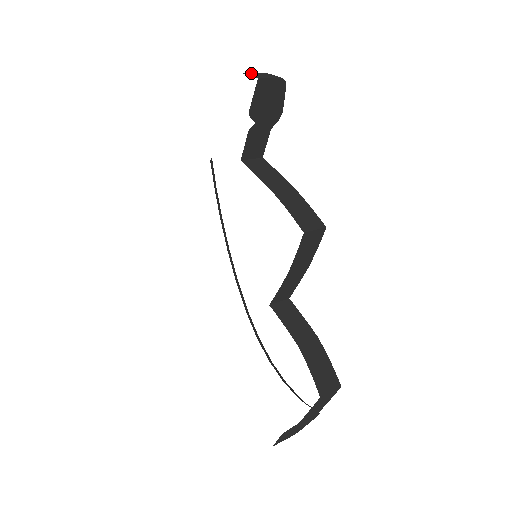
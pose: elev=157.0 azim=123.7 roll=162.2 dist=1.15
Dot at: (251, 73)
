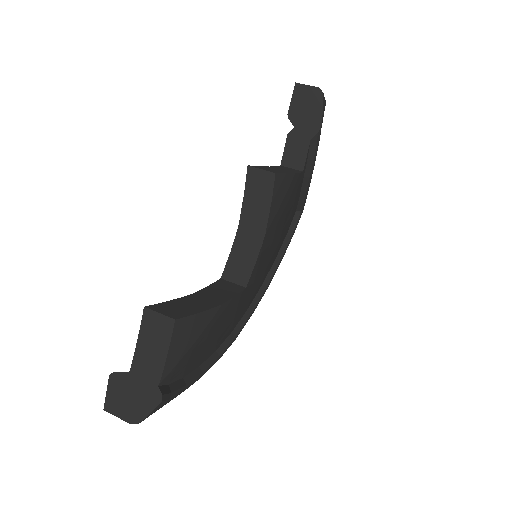
Dot at: occluded
